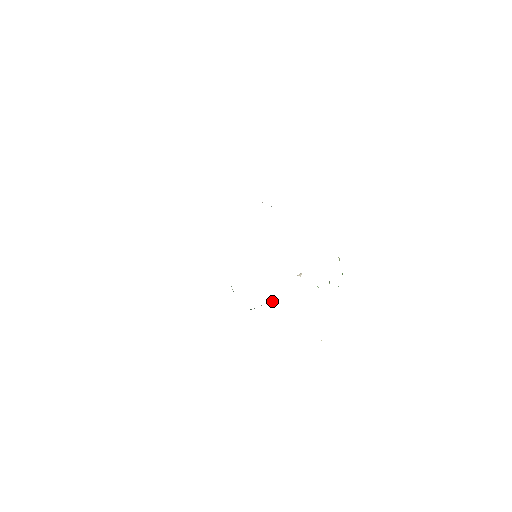
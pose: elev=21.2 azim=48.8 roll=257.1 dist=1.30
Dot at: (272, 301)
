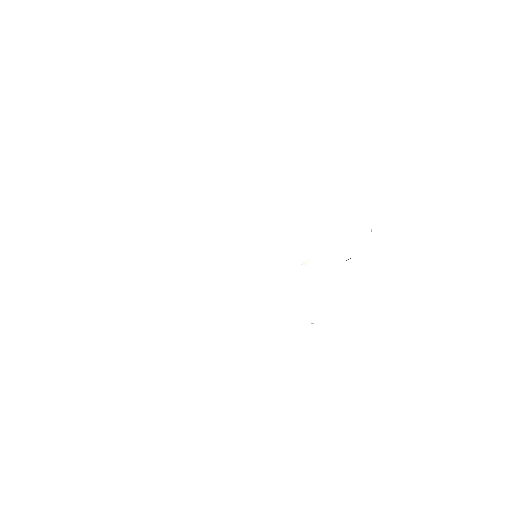
Dot at: occluded
